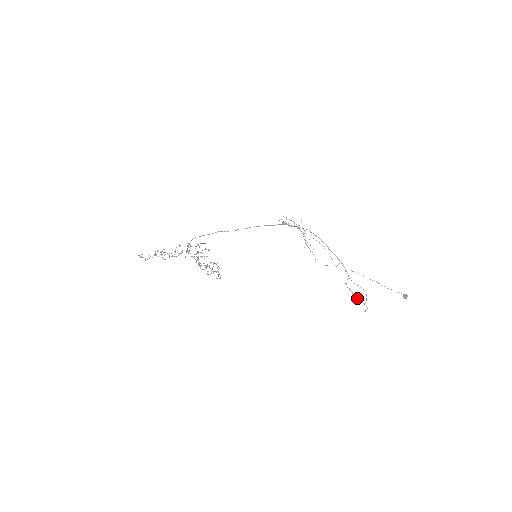
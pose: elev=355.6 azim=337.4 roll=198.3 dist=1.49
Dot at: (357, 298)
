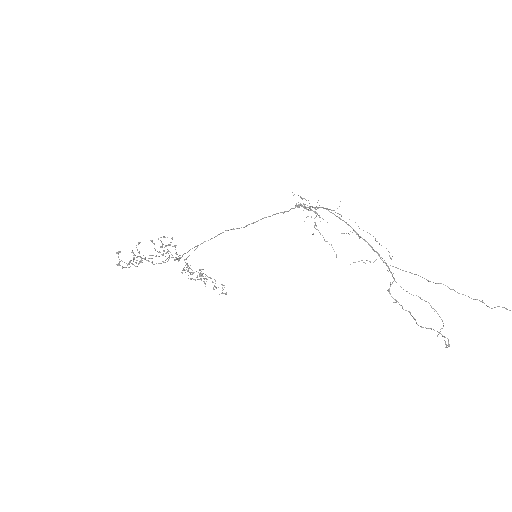
Dot at: (413, 317)
